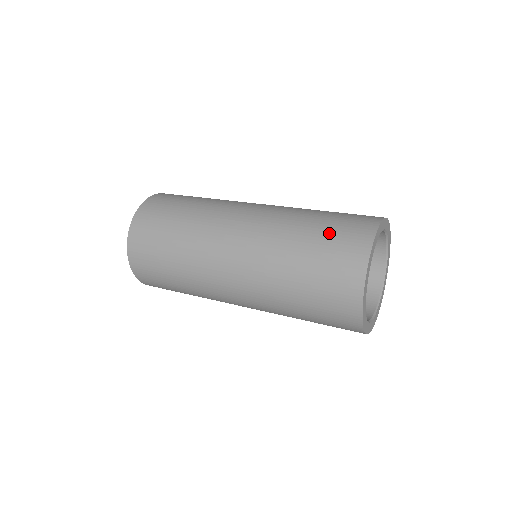
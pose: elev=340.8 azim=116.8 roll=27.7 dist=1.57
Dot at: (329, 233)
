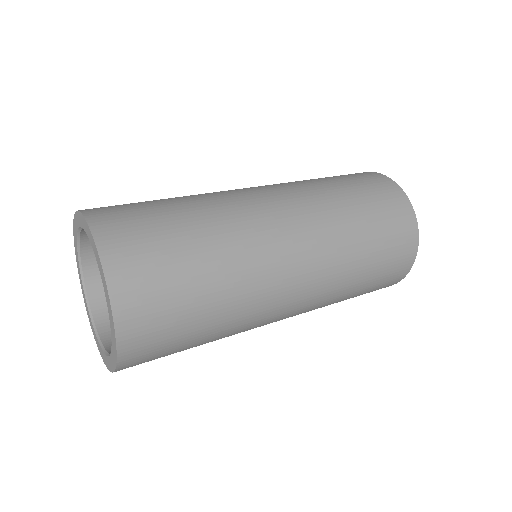
Dot at: (355, 182)
